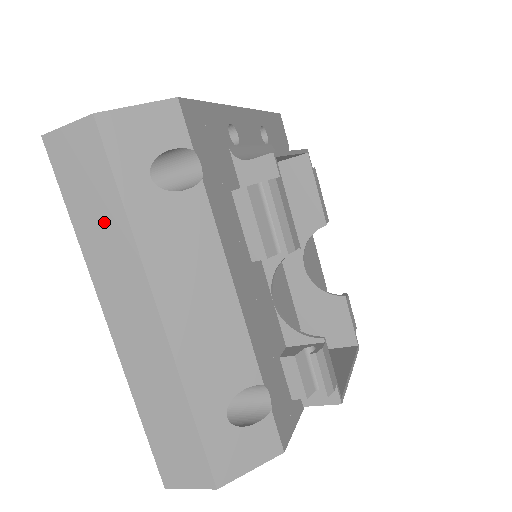
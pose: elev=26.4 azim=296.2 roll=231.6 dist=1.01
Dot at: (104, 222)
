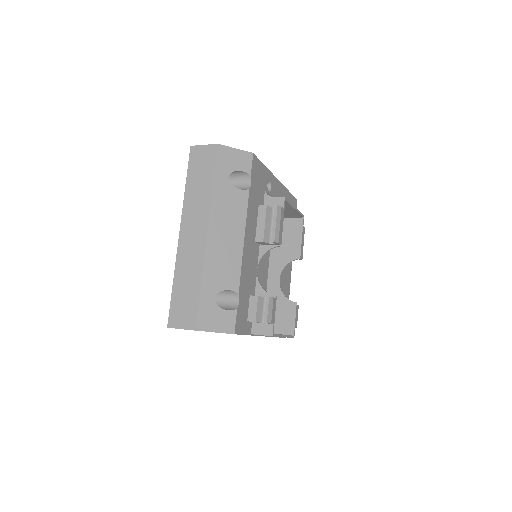
Dot at: (201, 187)
